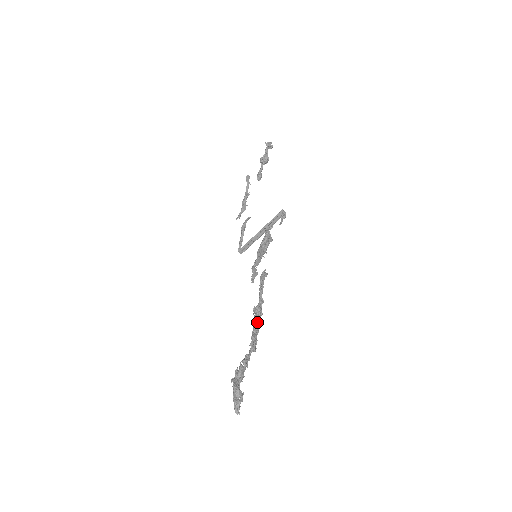
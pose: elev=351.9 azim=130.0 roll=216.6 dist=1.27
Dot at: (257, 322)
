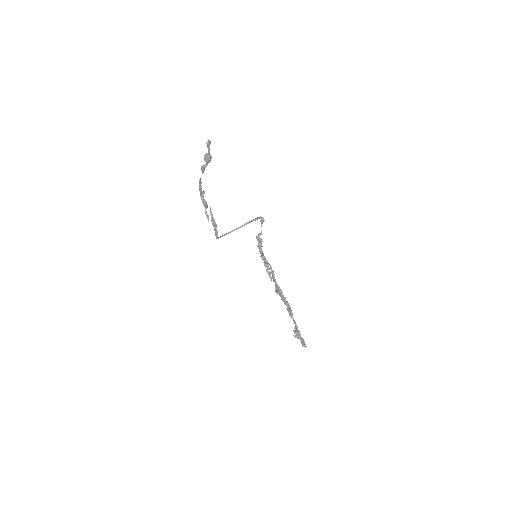
Dot at: (285, 300)
